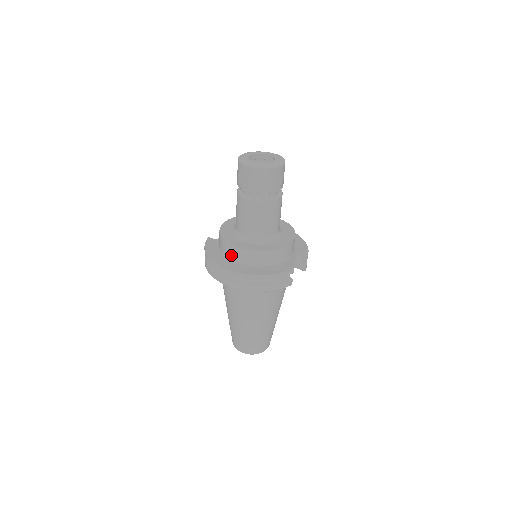
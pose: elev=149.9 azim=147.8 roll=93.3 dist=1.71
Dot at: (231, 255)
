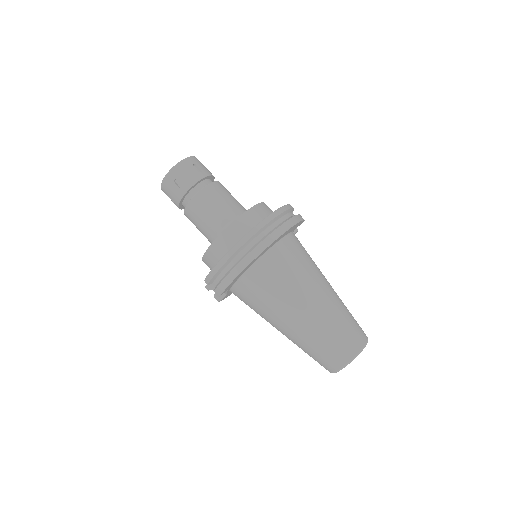
Dot at: (241, 233)
